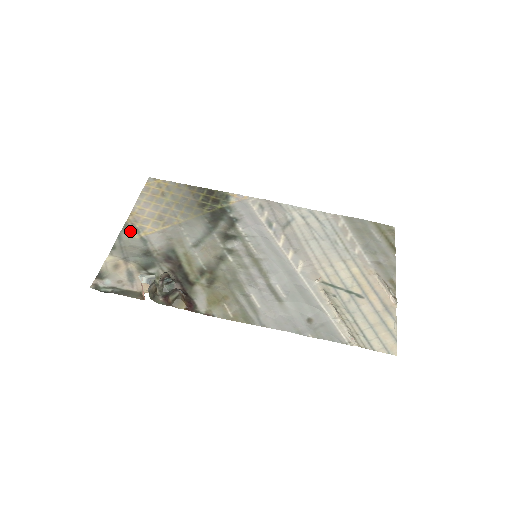
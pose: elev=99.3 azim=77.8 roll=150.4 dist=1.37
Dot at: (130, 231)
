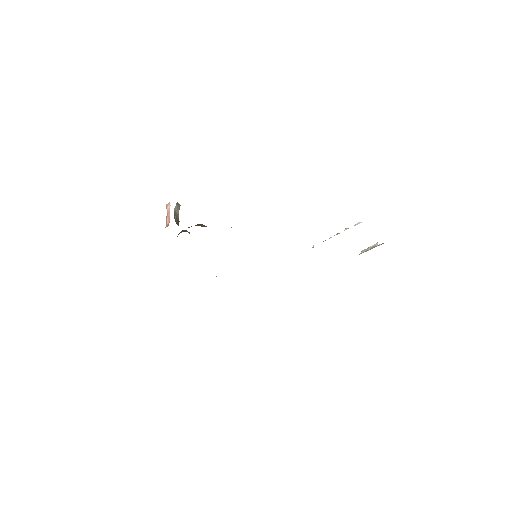
Dot at: occluded
